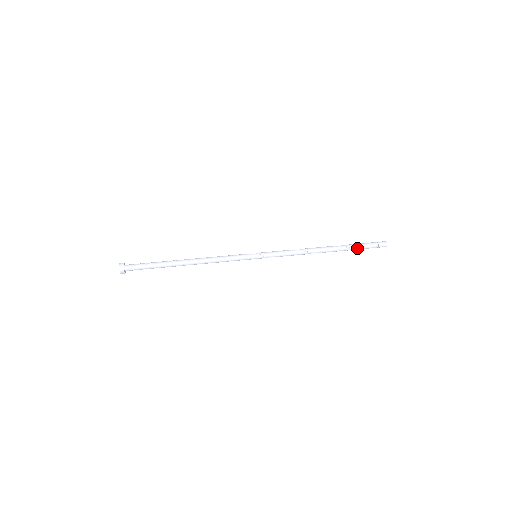
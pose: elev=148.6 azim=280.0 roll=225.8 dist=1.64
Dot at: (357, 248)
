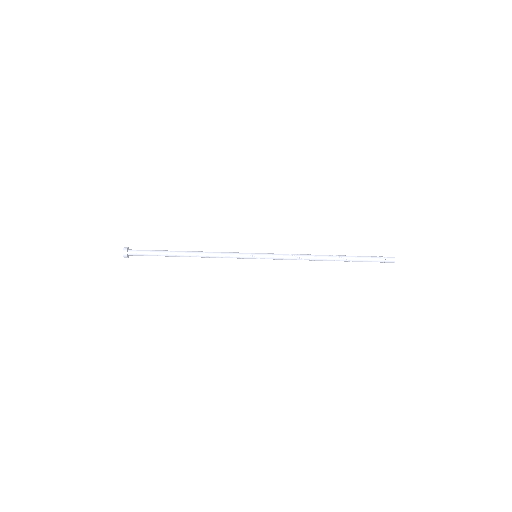
Dot at: occluded
